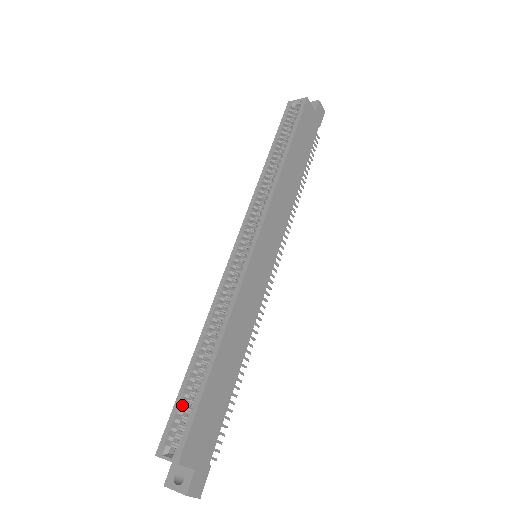
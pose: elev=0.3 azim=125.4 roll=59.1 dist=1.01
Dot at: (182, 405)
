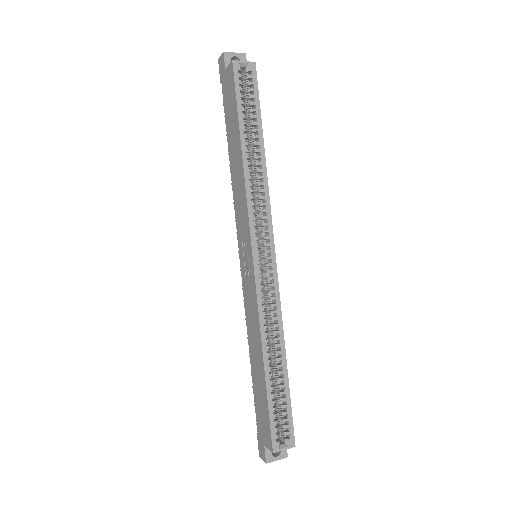
Dot at: occluded
